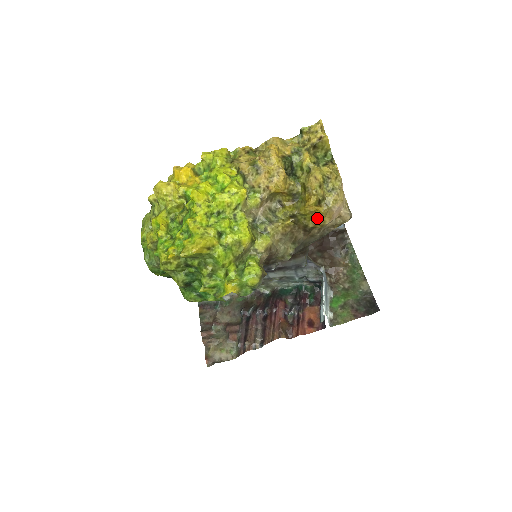
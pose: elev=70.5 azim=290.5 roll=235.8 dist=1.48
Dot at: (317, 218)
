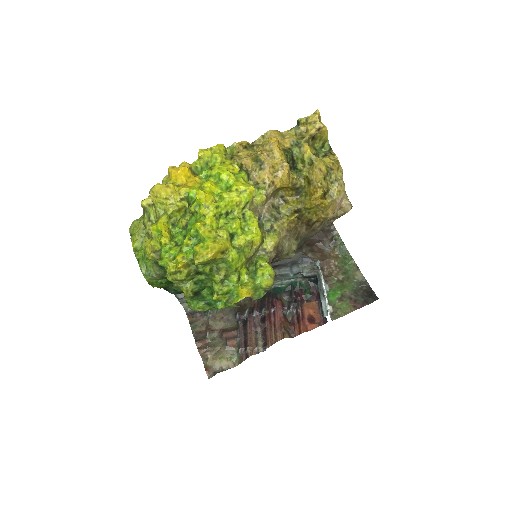
Dot at: (321, 211)
